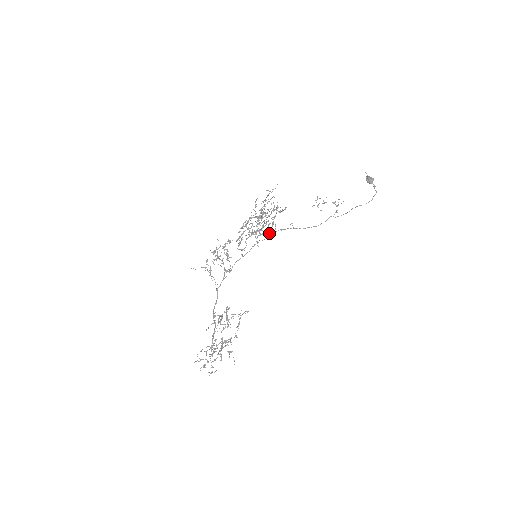
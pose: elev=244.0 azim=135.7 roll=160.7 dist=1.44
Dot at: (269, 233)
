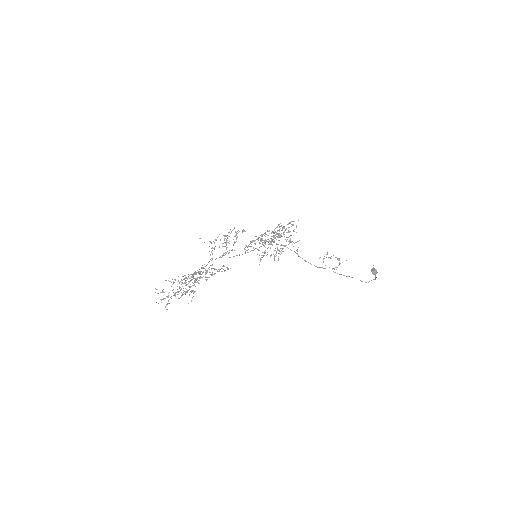
Dot at: (274, 257)
